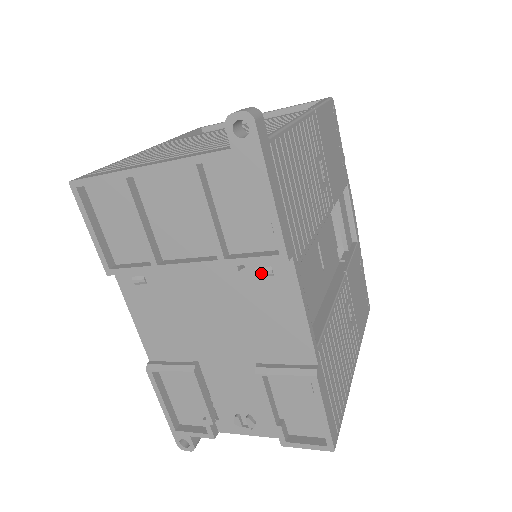
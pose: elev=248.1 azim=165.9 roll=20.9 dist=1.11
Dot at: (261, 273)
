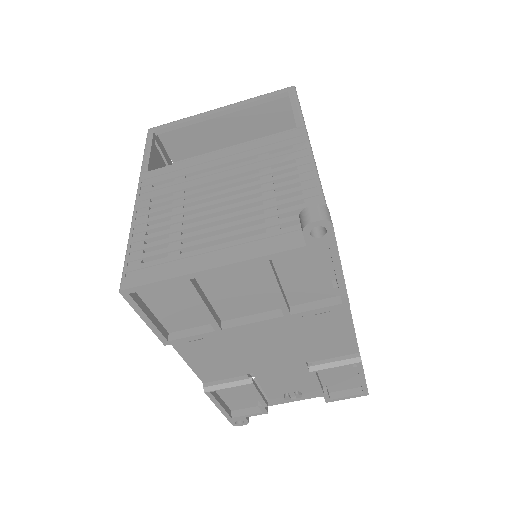
Dot at: (319, 313)
